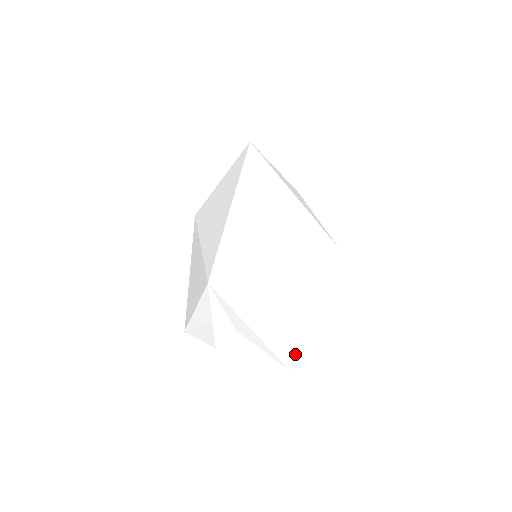
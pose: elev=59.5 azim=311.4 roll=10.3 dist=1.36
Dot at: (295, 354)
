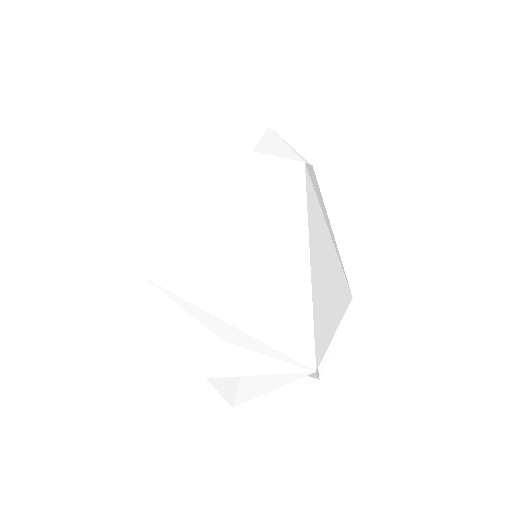
Dot at: (310, 338)
